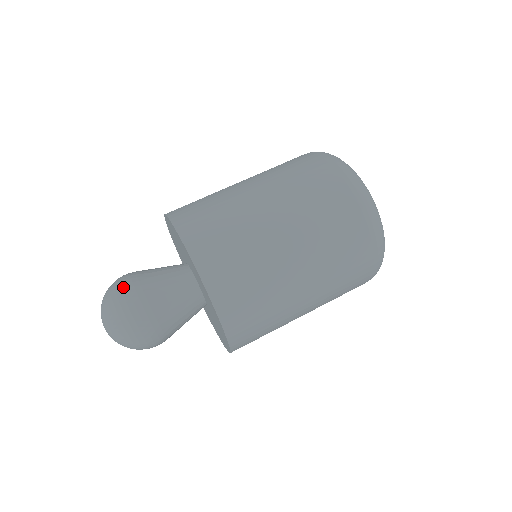
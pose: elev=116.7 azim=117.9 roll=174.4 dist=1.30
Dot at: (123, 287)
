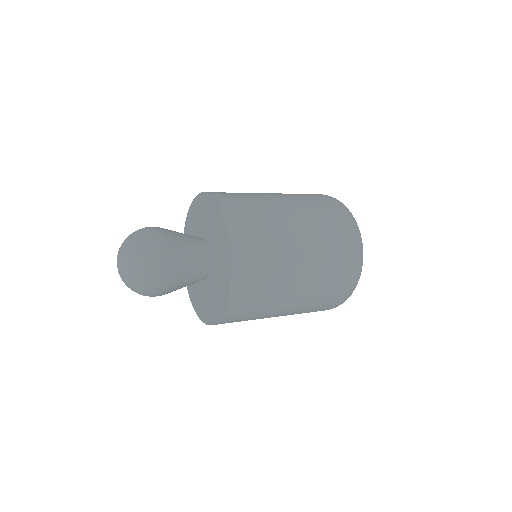
Dot at: occluded
